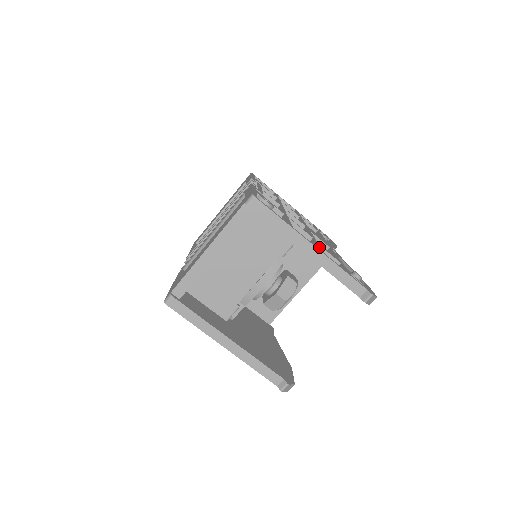
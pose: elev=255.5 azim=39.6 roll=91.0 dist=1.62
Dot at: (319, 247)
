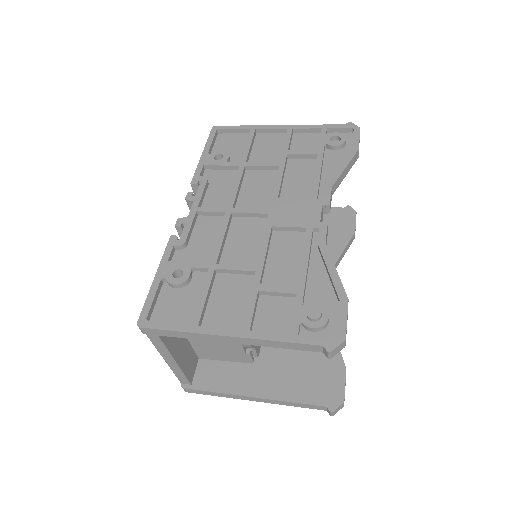
Dot at: (247, 313)
